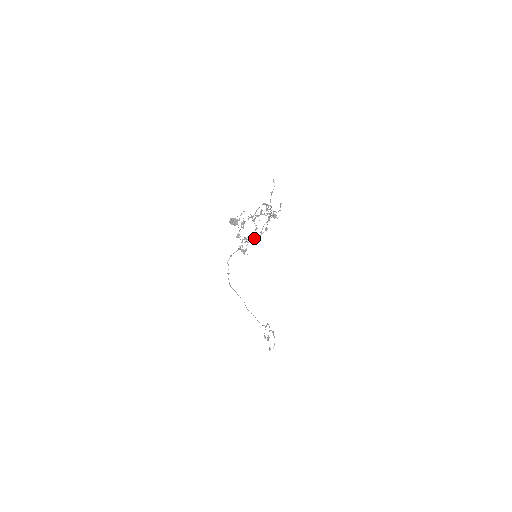
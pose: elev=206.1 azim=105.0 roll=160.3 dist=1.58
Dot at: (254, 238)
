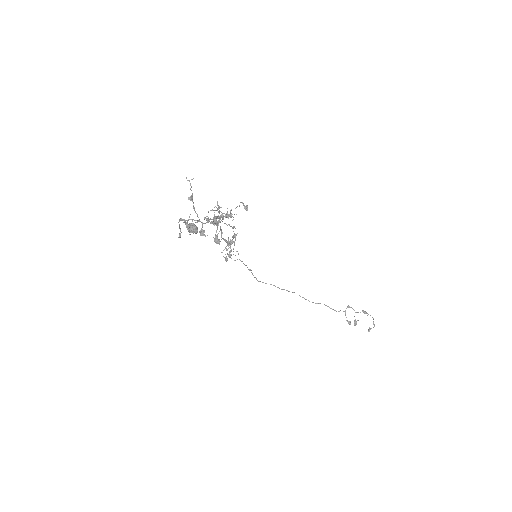
Dot at: (228, 244)
